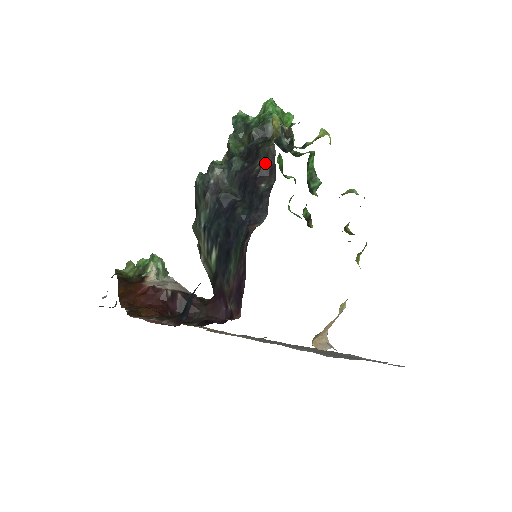
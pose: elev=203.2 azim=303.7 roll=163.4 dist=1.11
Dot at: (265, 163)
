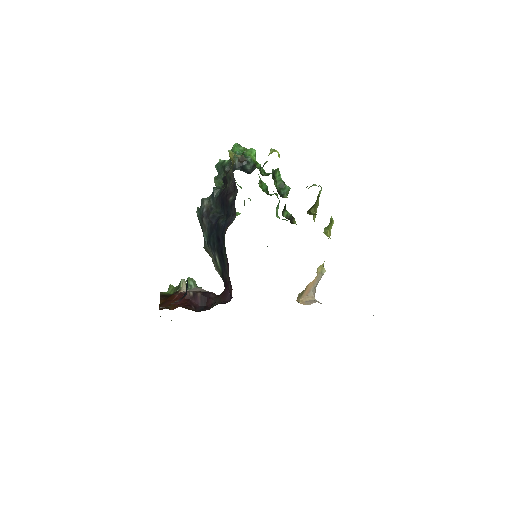
Dot at: (230, 184)
